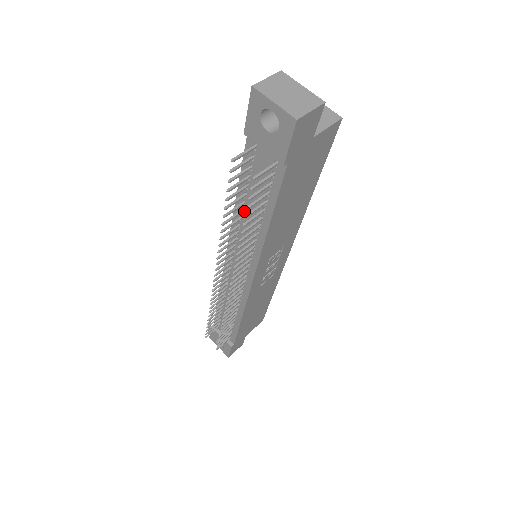
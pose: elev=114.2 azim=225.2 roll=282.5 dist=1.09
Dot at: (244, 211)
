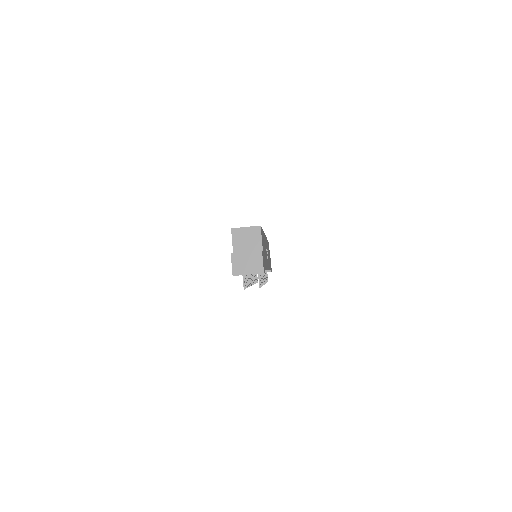
Dot at: occluded
